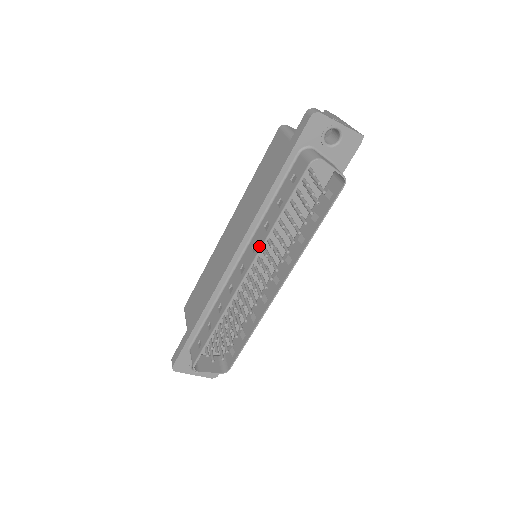
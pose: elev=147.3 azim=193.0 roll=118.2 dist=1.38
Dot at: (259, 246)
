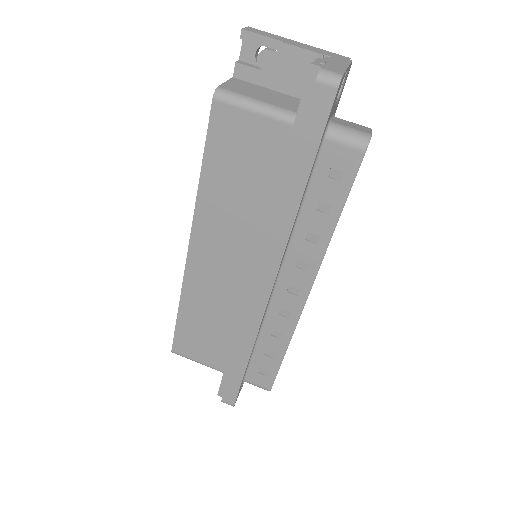
Dot at: (315, 262)
